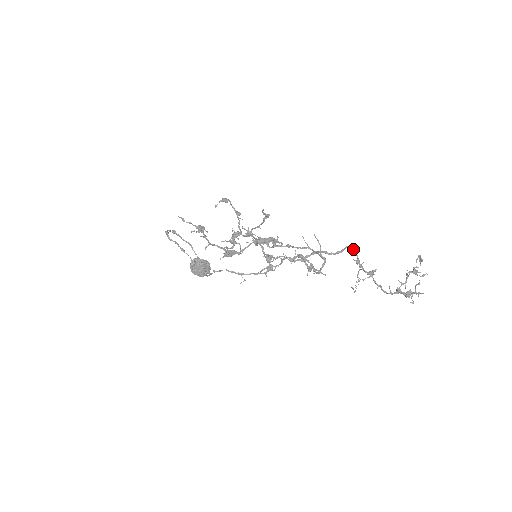
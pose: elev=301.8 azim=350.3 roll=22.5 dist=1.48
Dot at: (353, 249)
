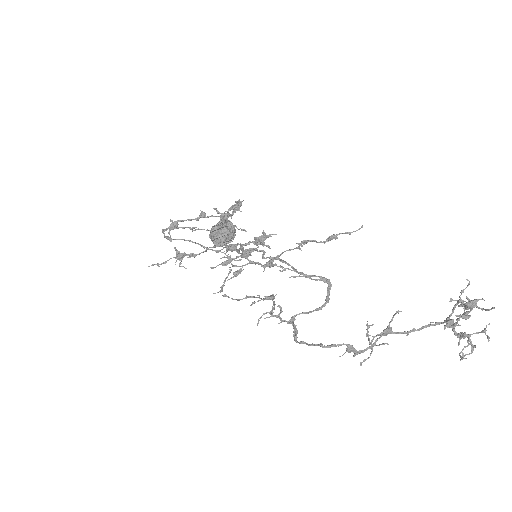
Dot at: (332, 346)
